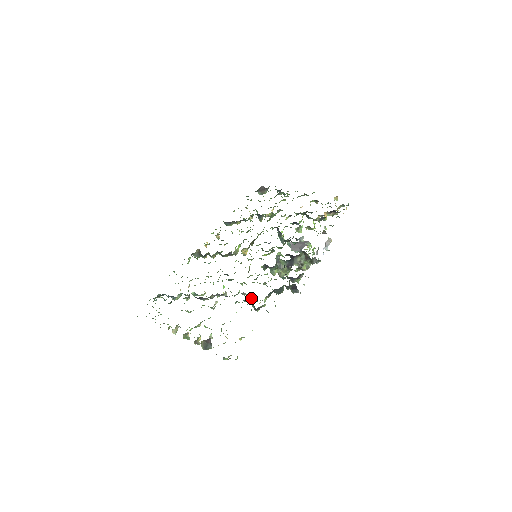
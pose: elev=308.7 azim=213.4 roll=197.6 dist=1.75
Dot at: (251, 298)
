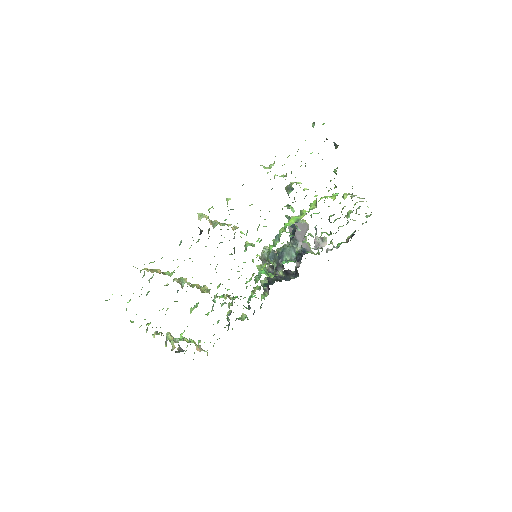
Dot at: occluded
